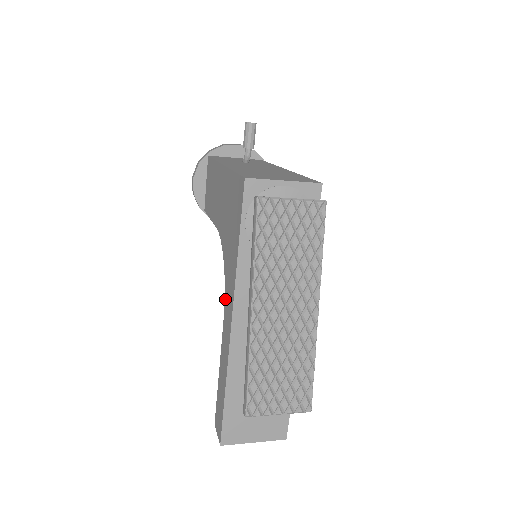
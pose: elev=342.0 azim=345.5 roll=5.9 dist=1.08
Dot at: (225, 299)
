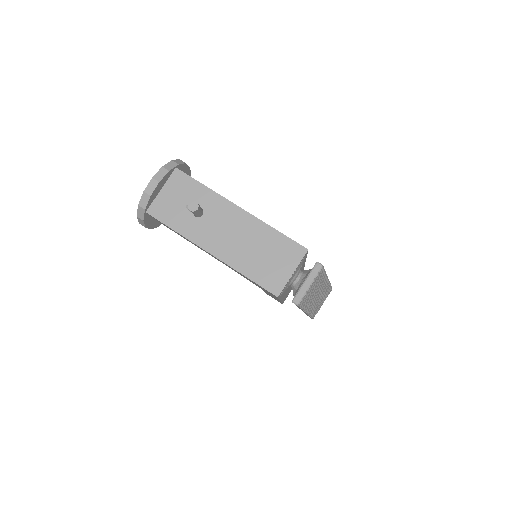
Dot at: occluded
